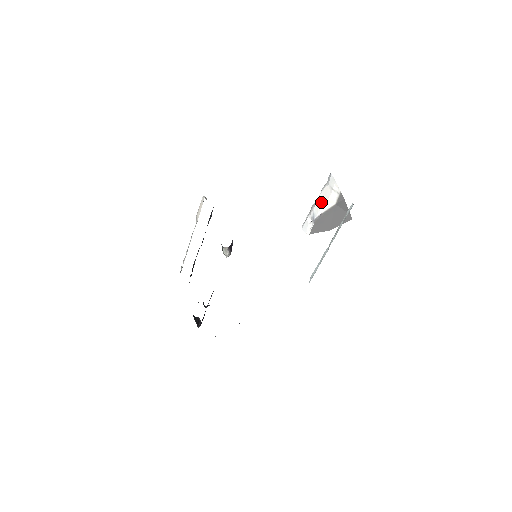
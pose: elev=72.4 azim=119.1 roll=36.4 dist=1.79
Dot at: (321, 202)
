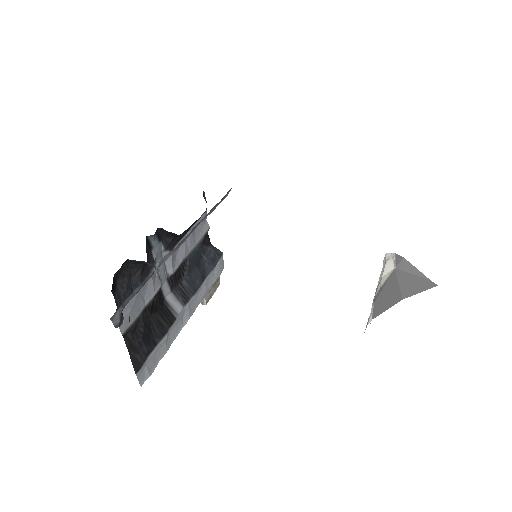
Dot at: (378, 284)
